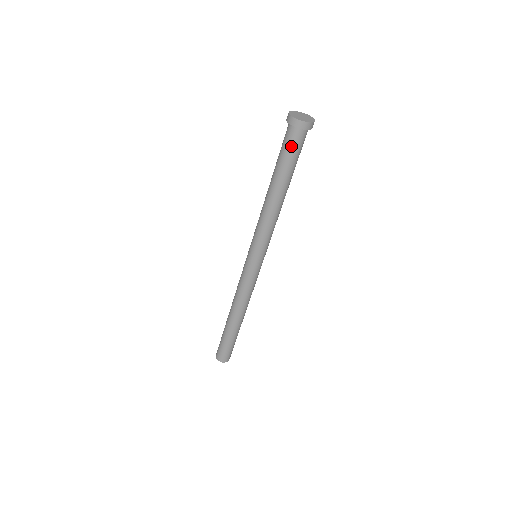
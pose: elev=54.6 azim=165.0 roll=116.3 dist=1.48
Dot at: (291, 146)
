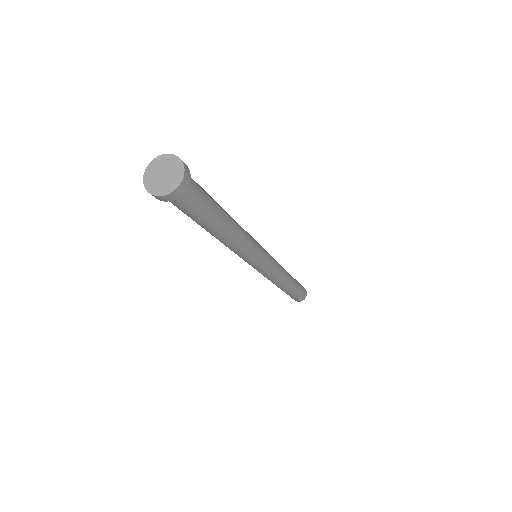
Dot at: (175, 205)
